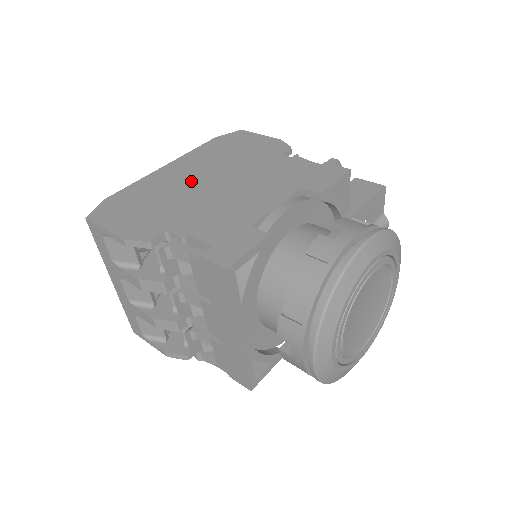
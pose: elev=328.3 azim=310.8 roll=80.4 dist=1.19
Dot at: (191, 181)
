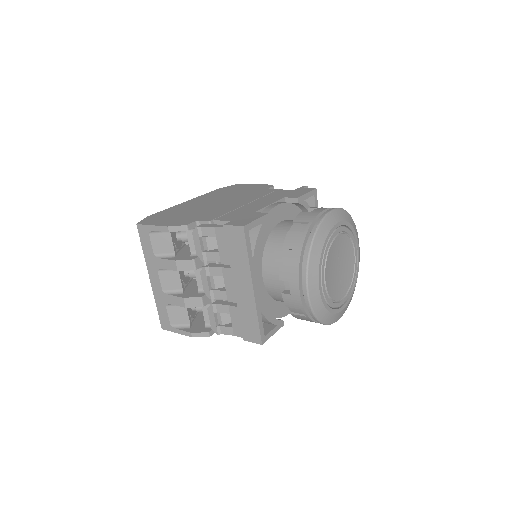
Dot at: (207, 204)
